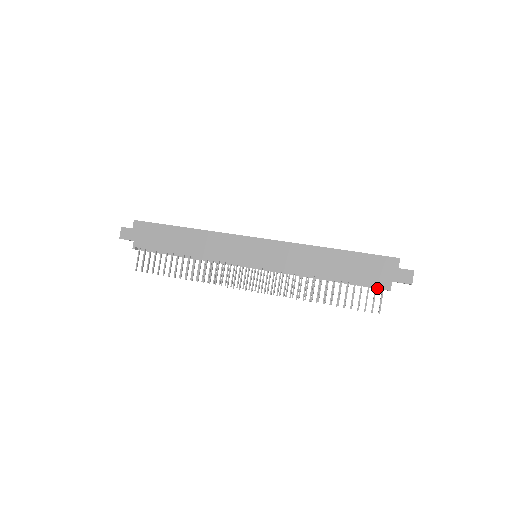
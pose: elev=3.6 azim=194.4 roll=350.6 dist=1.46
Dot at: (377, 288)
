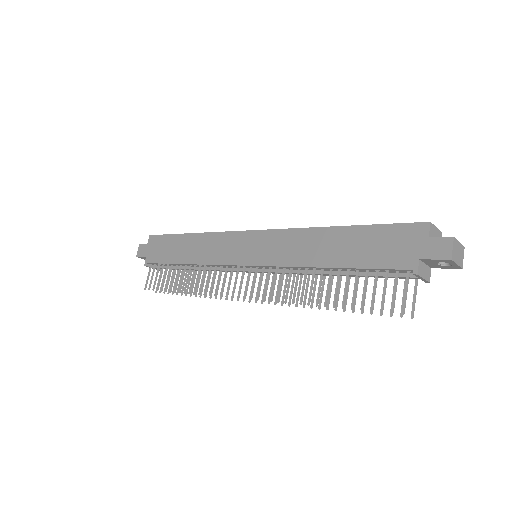
Dot at: (402, 276)
